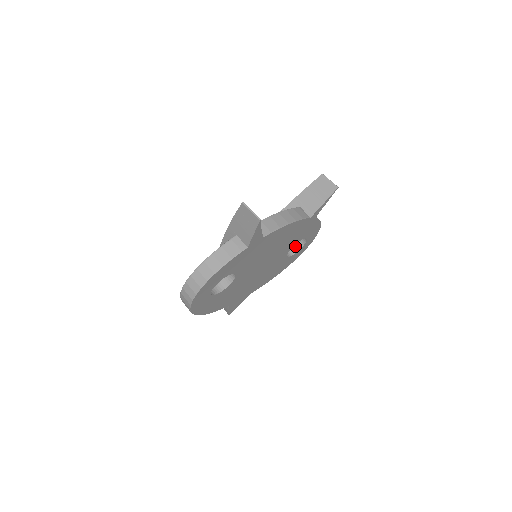
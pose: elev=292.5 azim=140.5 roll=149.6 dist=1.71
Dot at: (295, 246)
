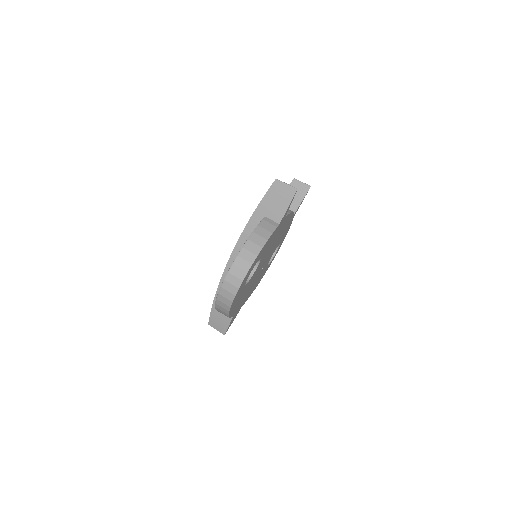
Dot at: occluded
